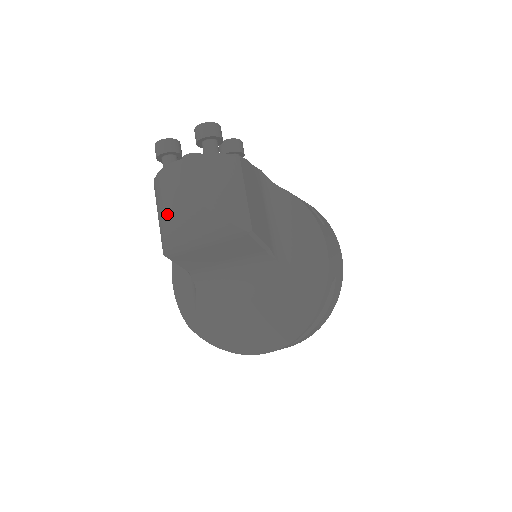
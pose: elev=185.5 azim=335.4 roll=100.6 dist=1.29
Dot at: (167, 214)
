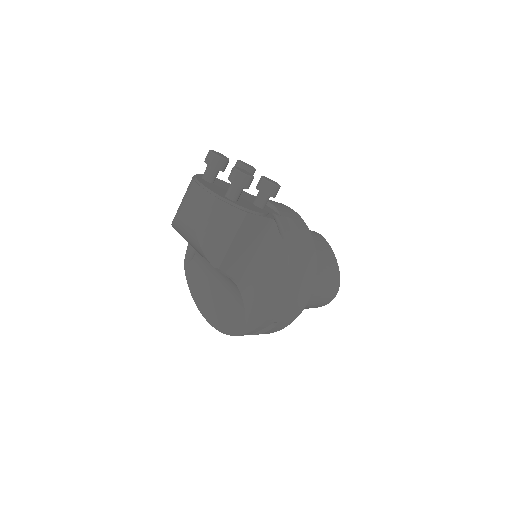
Dot at: (179, 212)
